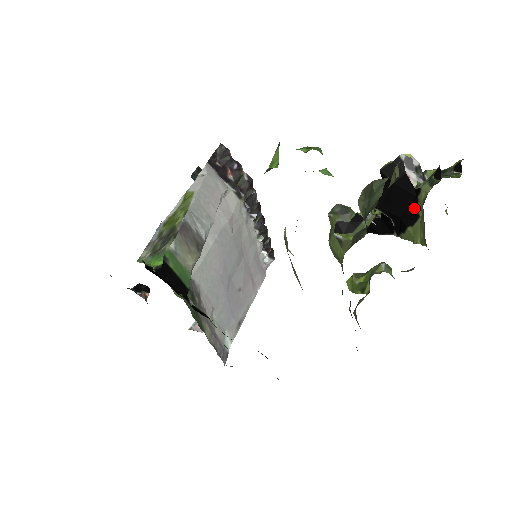
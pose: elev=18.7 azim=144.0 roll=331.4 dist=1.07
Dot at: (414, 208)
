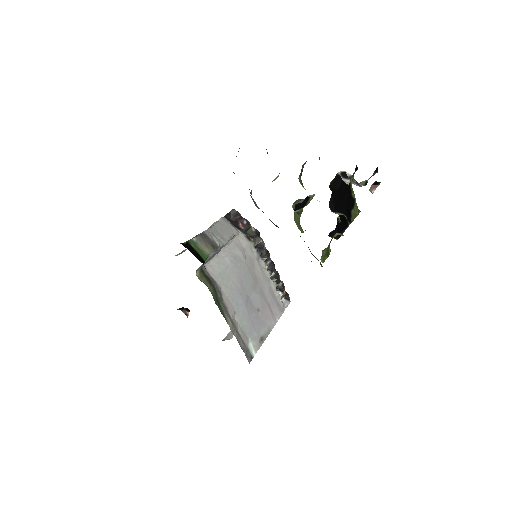
Dot at: (351, 197)
